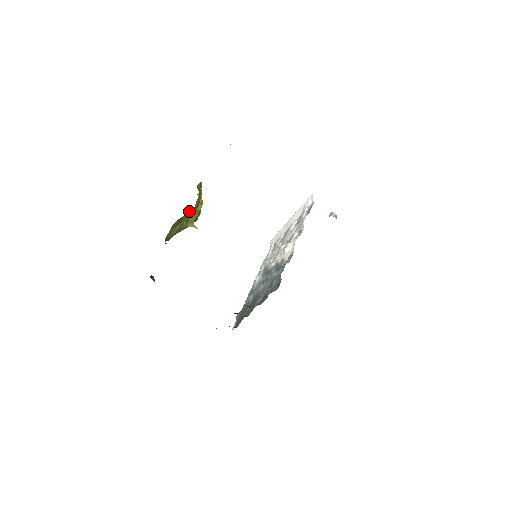
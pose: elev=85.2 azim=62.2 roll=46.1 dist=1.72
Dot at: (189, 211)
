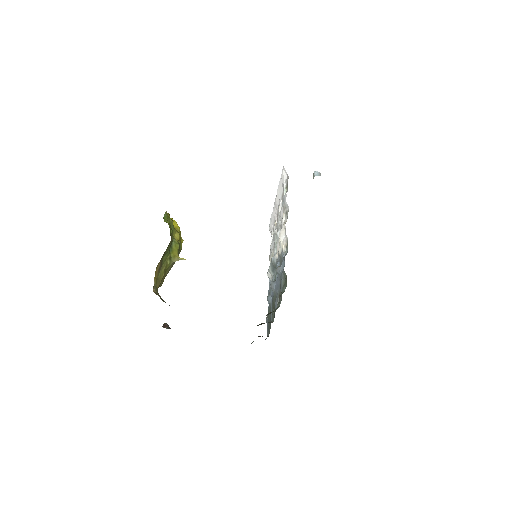
Dot at: occluded
